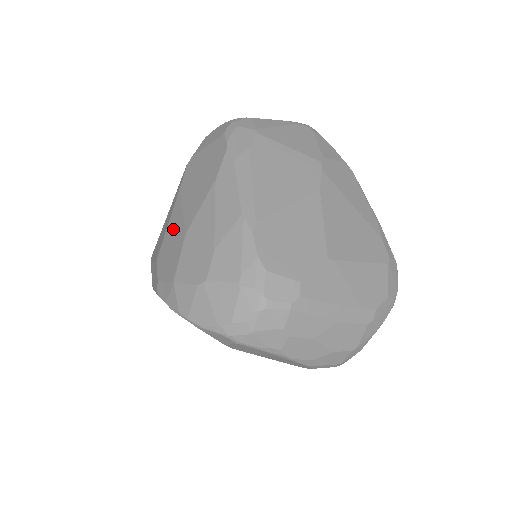
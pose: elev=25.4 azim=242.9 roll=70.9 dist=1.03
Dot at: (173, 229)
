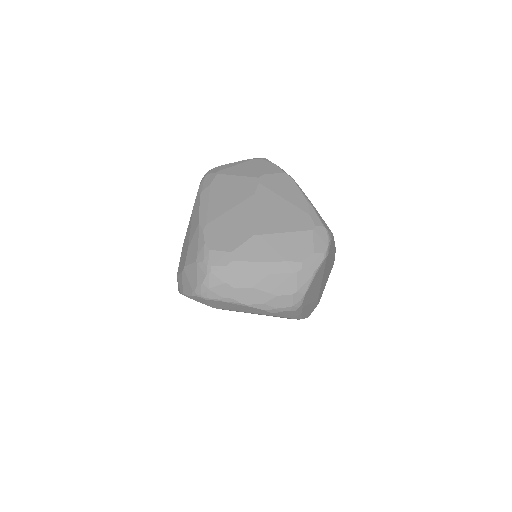
Dot at: occluded
